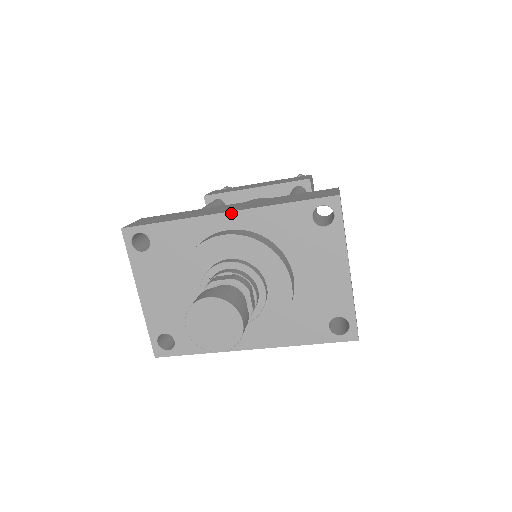
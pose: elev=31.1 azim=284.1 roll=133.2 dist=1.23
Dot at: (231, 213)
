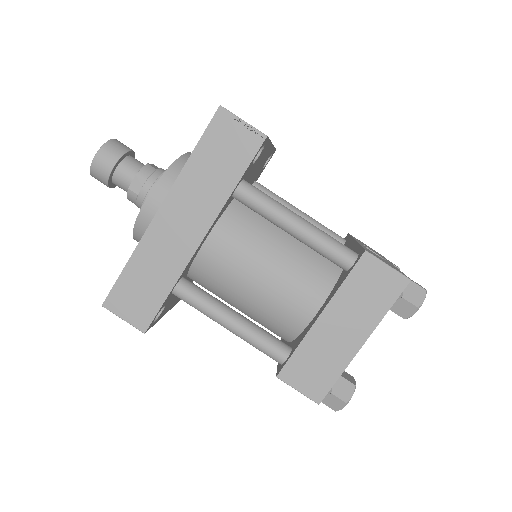
Dot at: occluded
